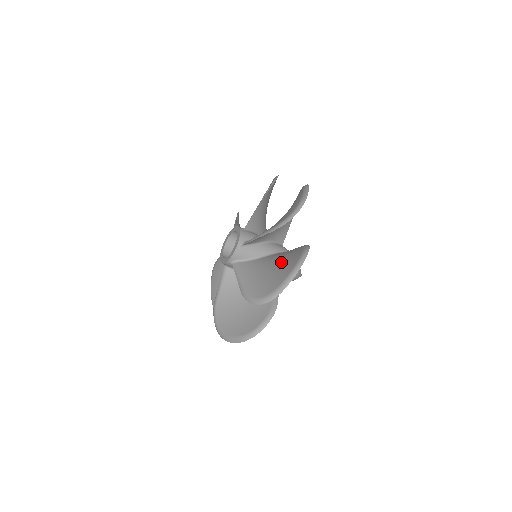
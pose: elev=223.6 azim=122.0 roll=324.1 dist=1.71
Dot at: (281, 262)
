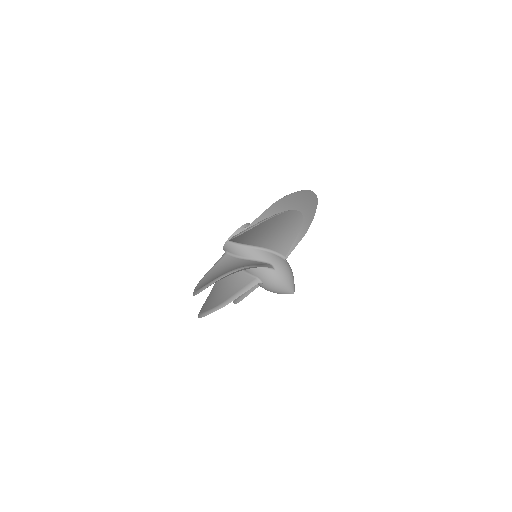
Dot at: occluded
